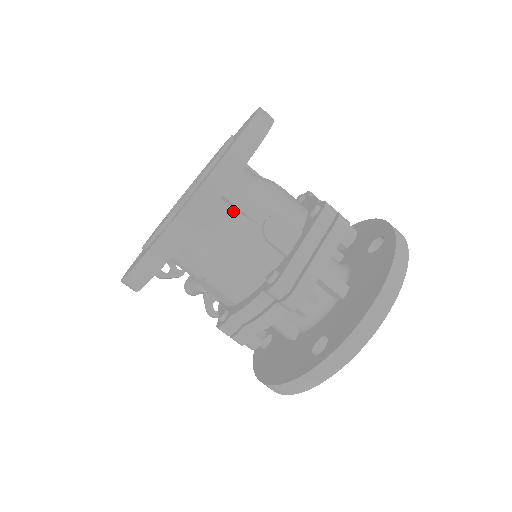
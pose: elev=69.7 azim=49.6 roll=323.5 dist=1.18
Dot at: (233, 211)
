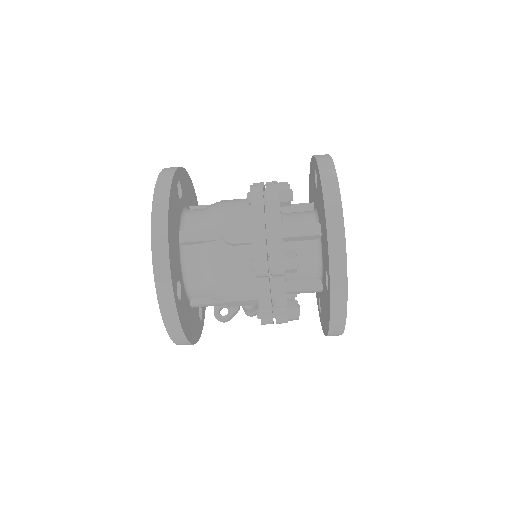
Dot at: (198, 246)
